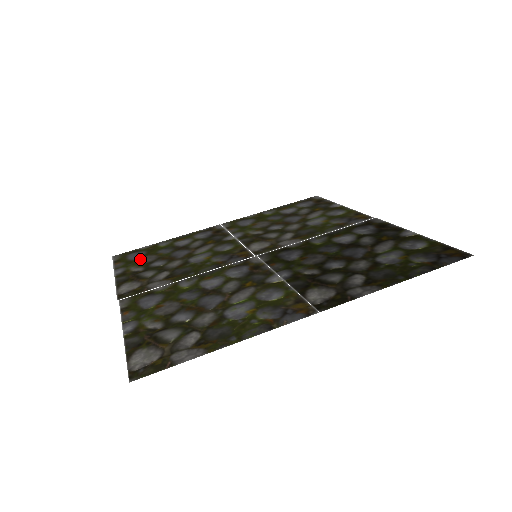
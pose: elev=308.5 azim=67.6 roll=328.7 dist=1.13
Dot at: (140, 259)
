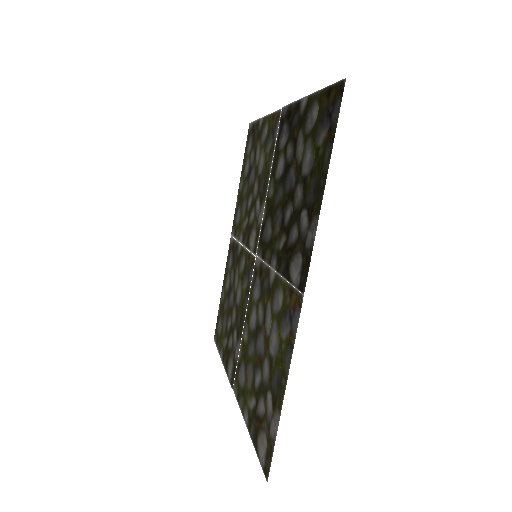
Dot at: (222, 329)
